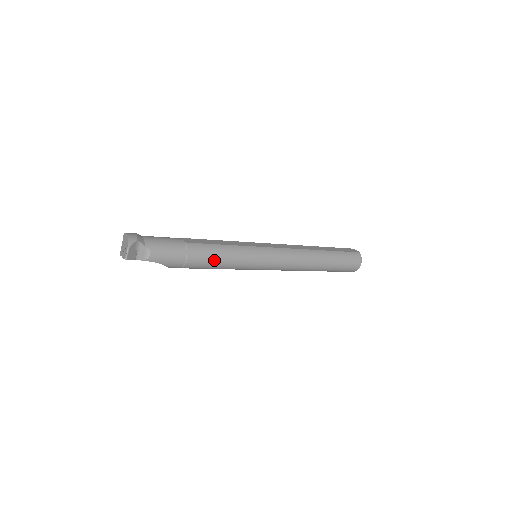
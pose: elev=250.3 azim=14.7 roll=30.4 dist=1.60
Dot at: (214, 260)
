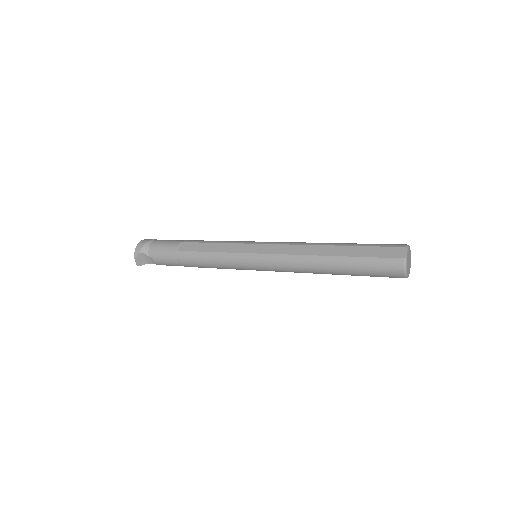
Dot at: (204, 265)
